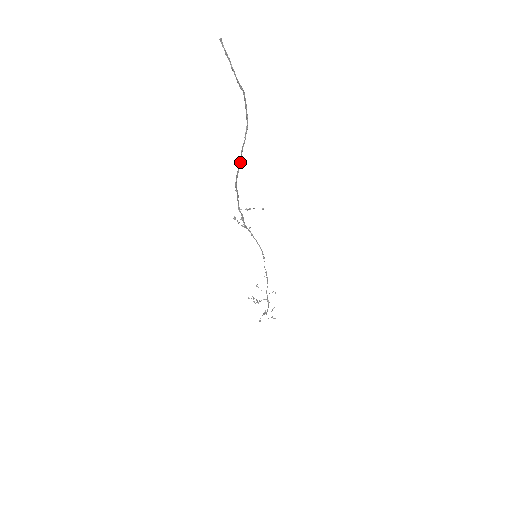
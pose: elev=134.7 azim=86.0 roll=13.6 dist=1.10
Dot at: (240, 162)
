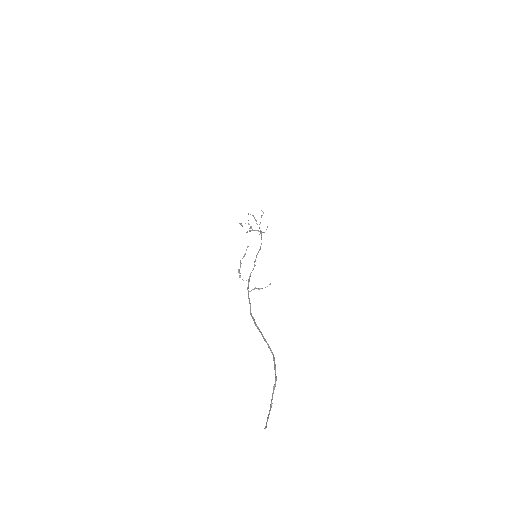
Dot at: (260, 332)
